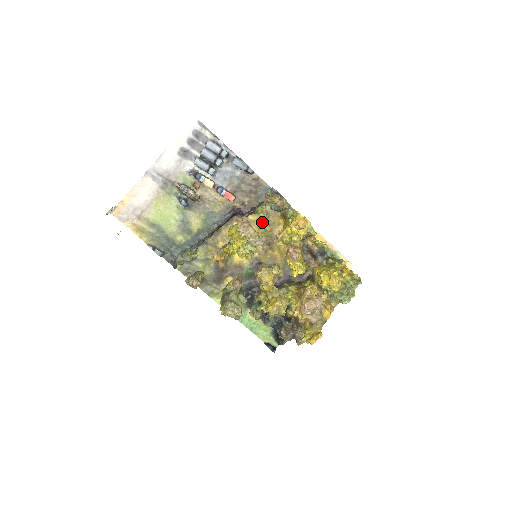
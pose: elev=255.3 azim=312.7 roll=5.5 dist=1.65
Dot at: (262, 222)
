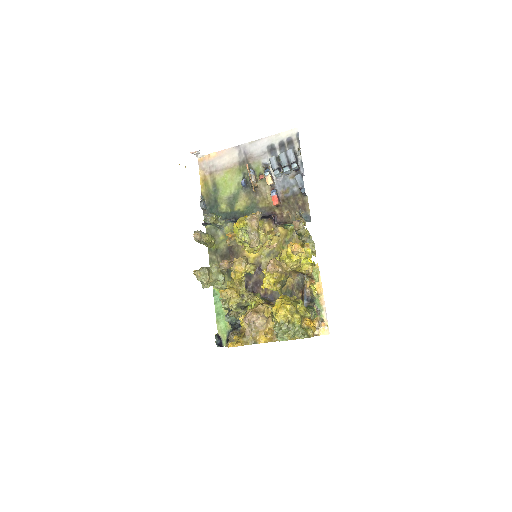
Dot at: (278, 232)
